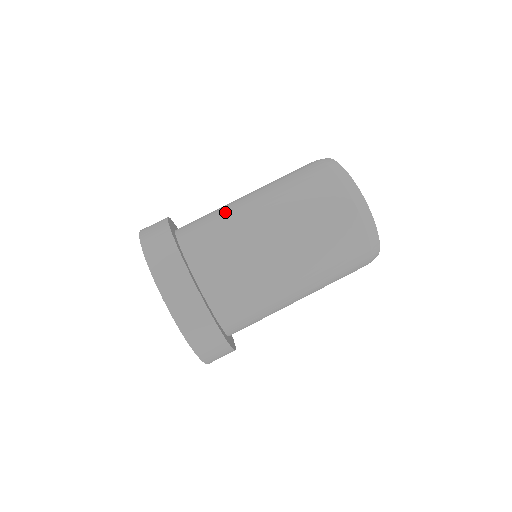
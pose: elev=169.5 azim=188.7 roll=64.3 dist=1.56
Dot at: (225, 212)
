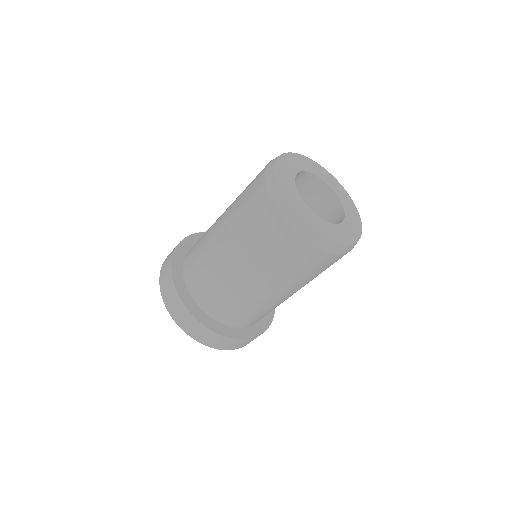
Dot at: (207, 253)
